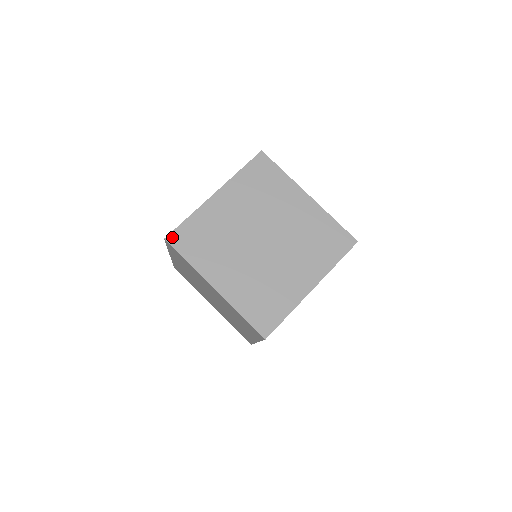
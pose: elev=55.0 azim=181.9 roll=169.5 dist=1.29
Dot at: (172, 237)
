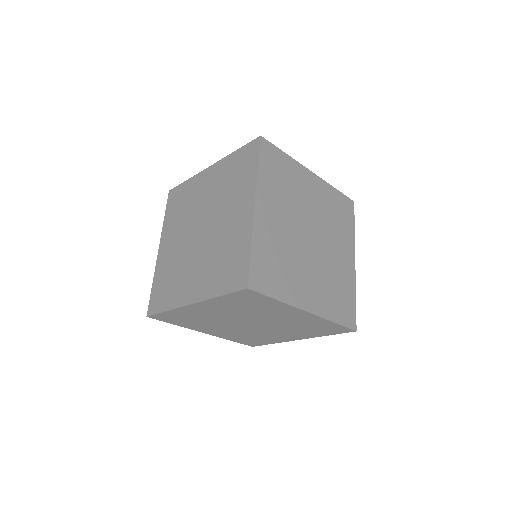
Dot at: (150, 309)
